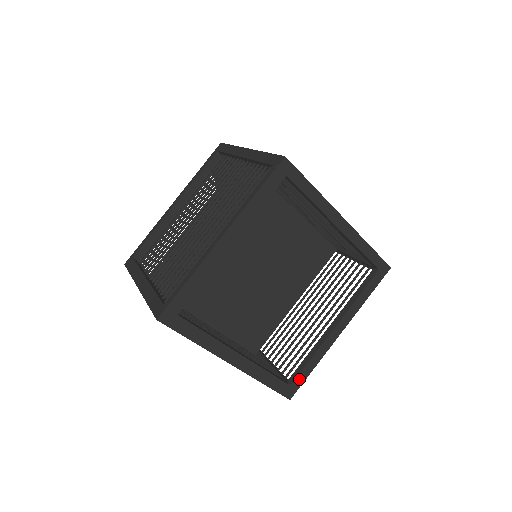
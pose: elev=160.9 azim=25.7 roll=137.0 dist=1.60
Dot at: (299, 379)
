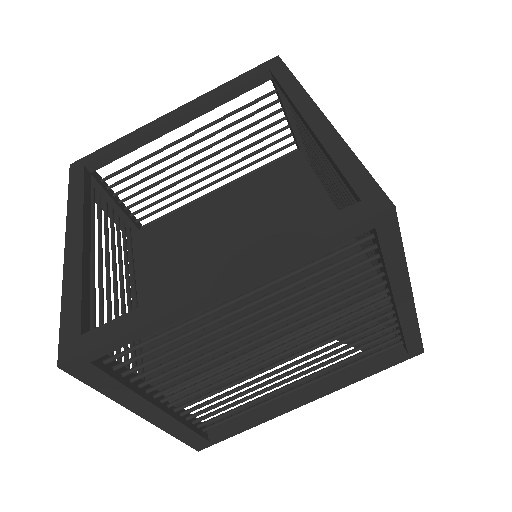
Dot at: (100, 334)
